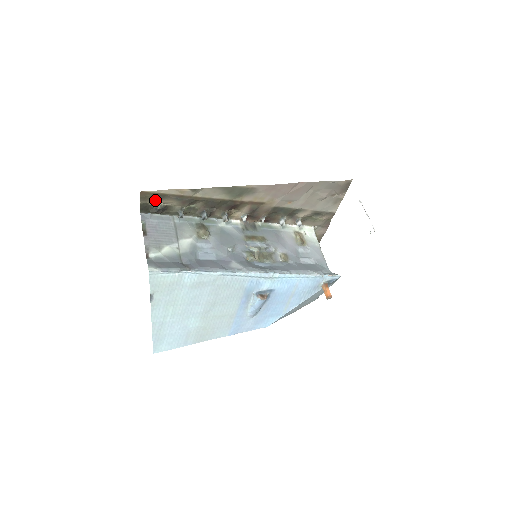
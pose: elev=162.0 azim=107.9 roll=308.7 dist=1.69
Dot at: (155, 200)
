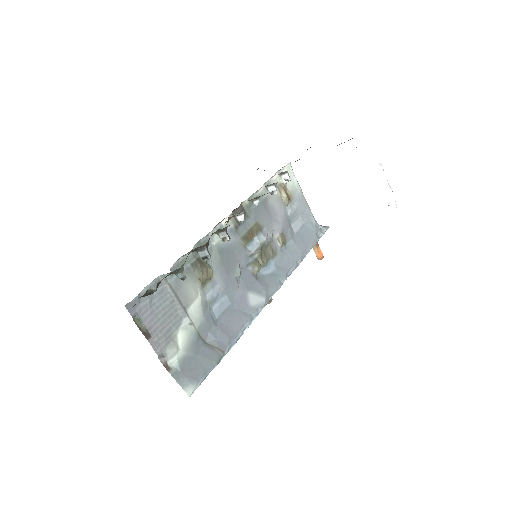
Dot at: occluded
